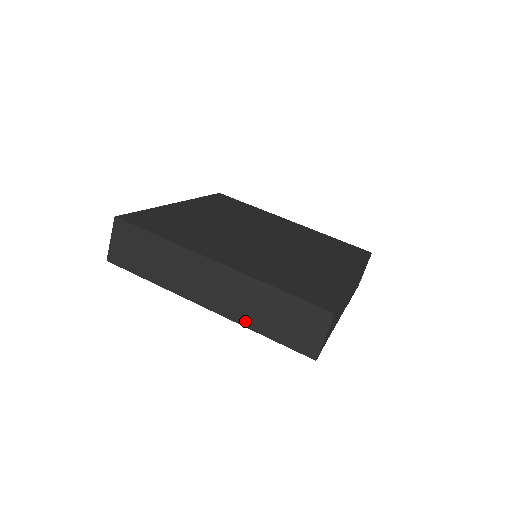
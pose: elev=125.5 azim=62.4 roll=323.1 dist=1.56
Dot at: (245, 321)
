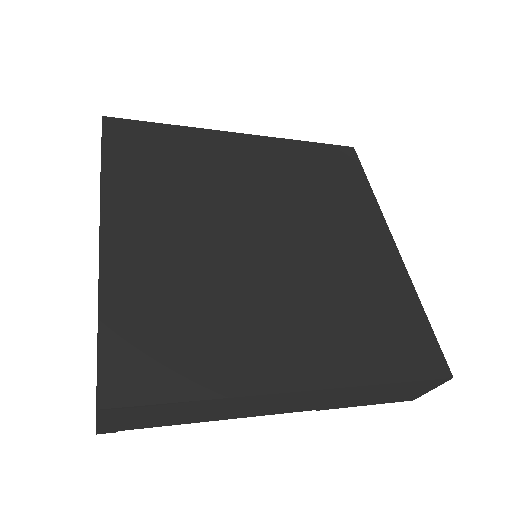
Dot at: occluded
